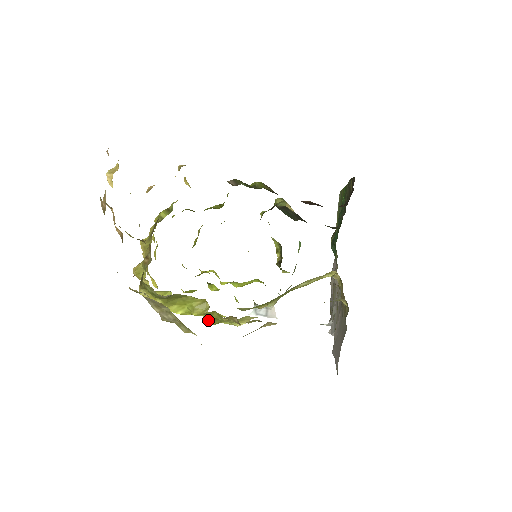
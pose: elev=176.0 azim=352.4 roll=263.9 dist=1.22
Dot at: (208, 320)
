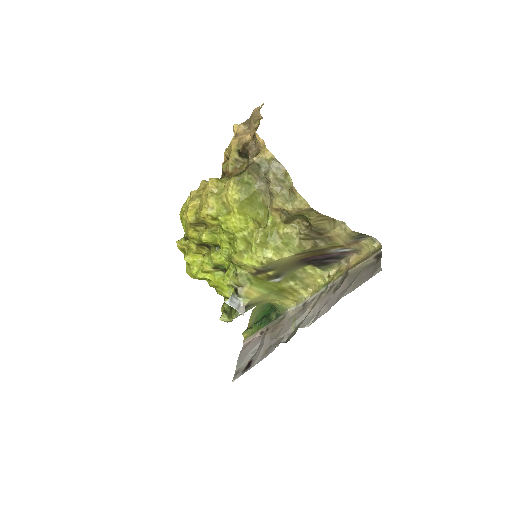
Dot at: (262, 232)
